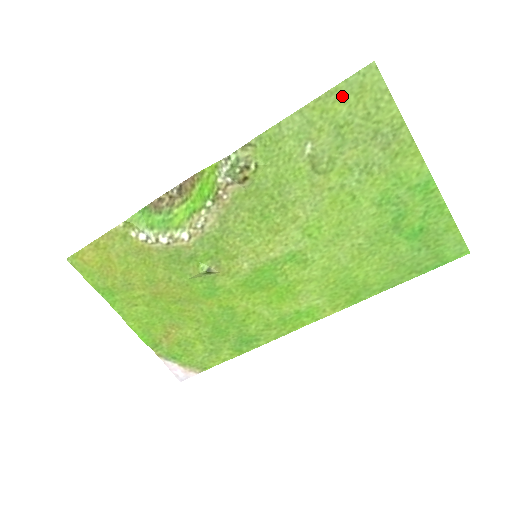
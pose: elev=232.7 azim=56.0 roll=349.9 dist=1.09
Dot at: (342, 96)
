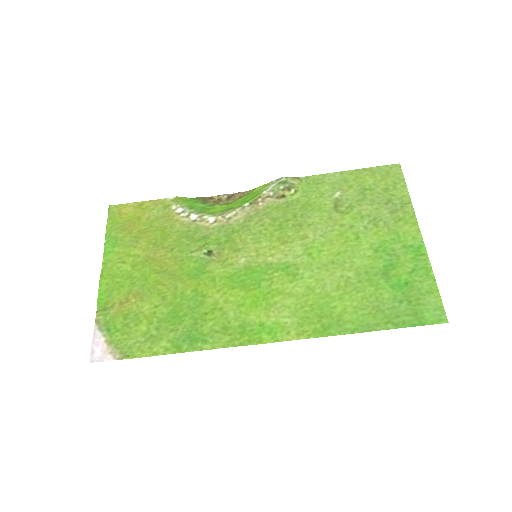
Dot at: (373, 174)
